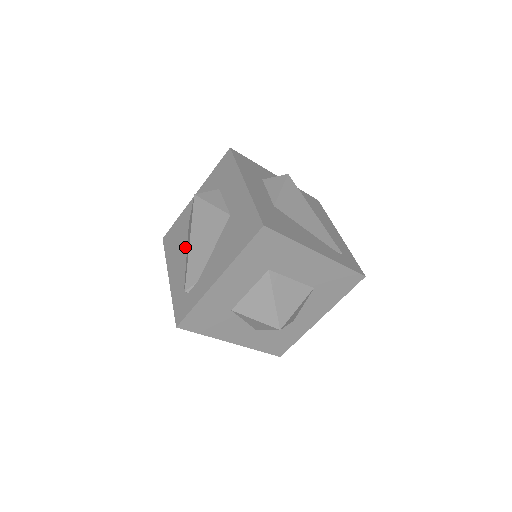
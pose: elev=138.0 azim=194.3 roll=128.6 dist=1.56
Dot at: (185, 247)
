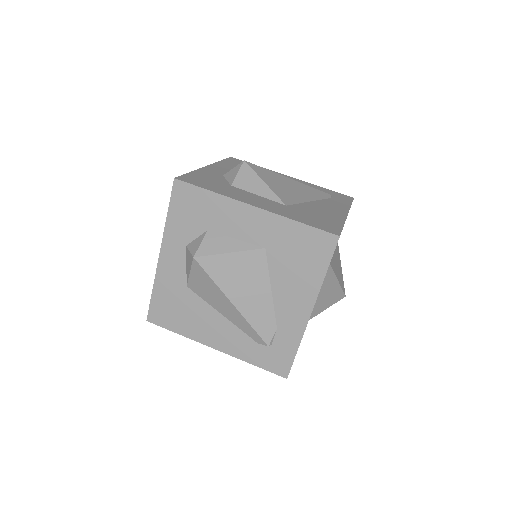
Dot at: (210, 310)
